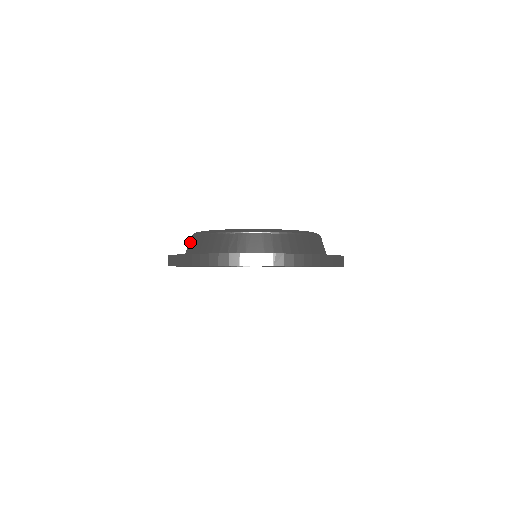
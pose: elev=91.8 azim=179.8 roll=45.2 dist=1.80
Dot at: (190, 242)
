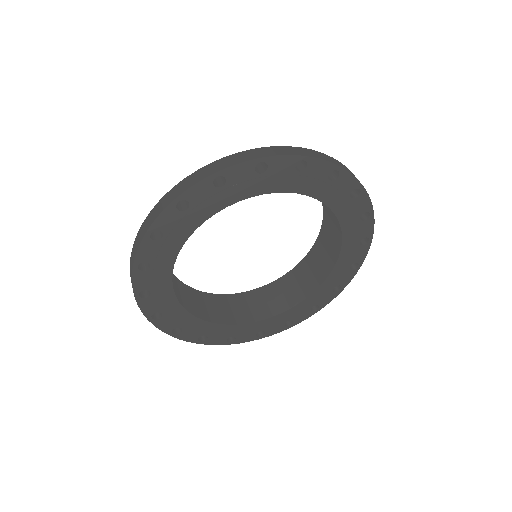
Dot at: occluded
